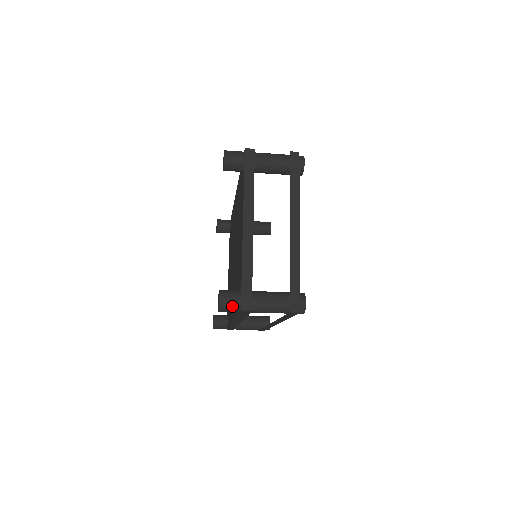
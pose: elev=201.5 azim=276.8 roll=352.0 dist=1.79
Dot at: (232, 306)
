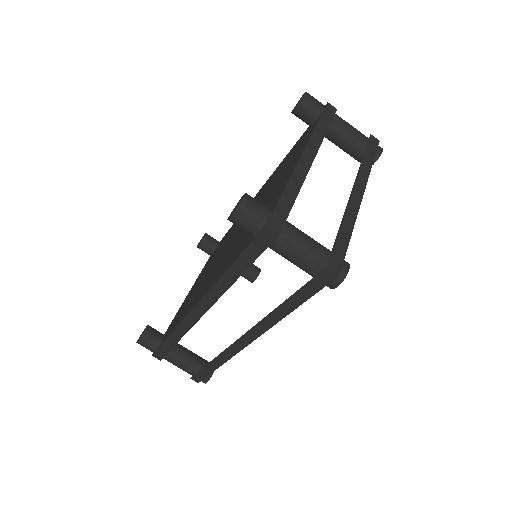
Dot at: (256, 216)
